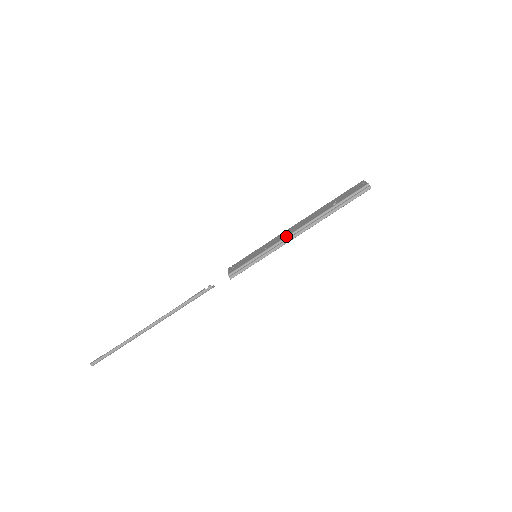
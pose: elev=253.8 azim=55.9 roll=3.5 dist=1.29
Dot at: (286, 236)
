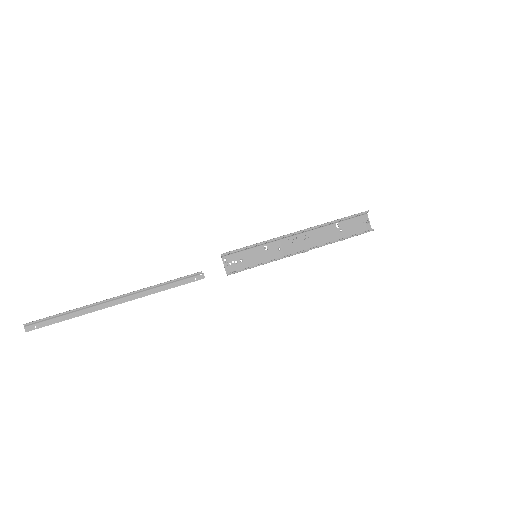
Dot at: (287, 238)
